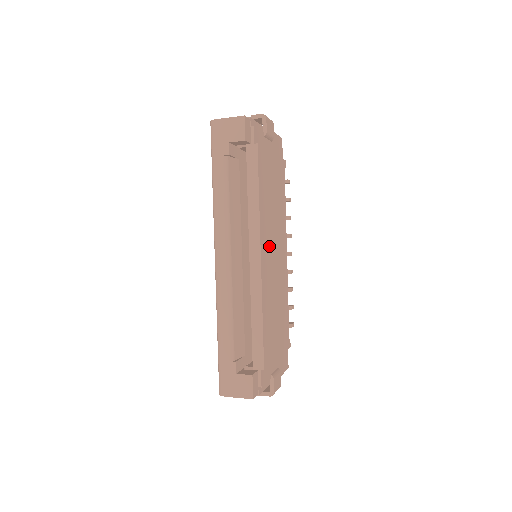
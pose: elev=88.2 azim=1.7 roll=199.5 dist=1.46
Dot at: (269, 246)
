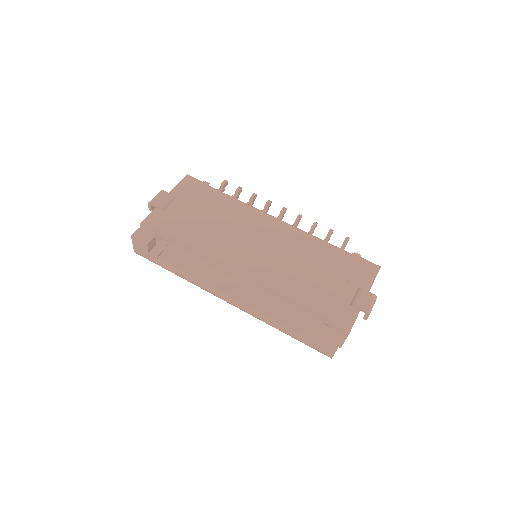
Dot at: (243, 251)
